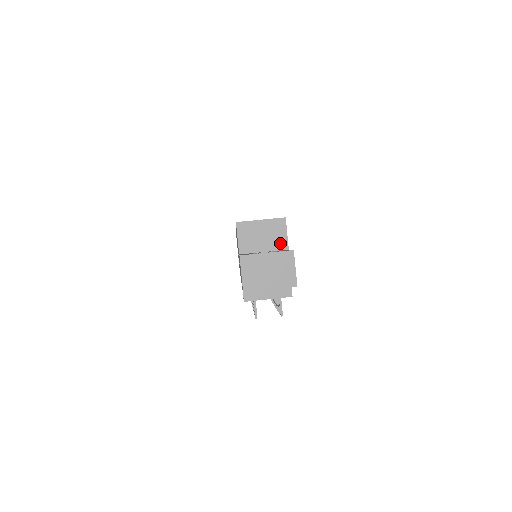
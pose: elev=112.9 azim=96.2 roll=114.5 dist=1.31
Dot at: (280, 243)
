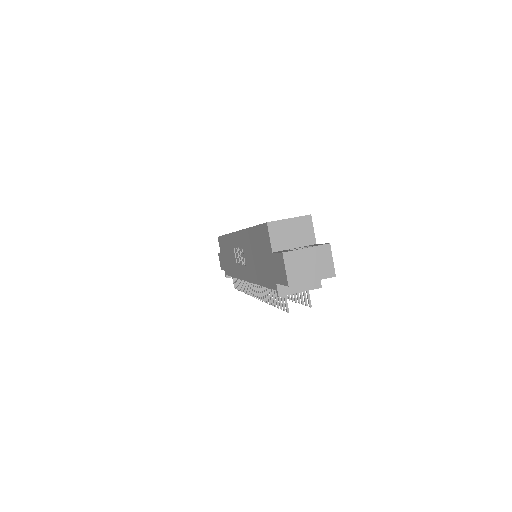
Dot at: (308, 239)
